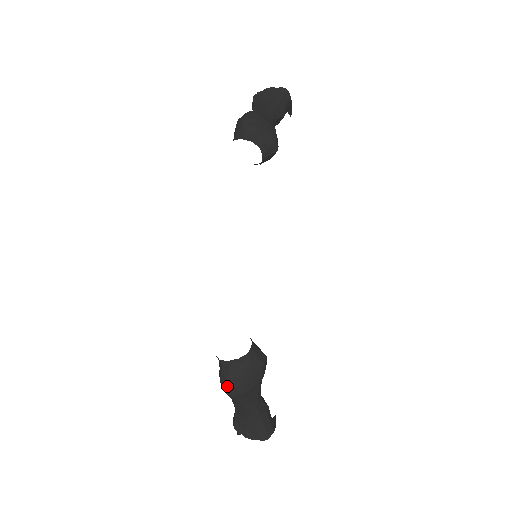
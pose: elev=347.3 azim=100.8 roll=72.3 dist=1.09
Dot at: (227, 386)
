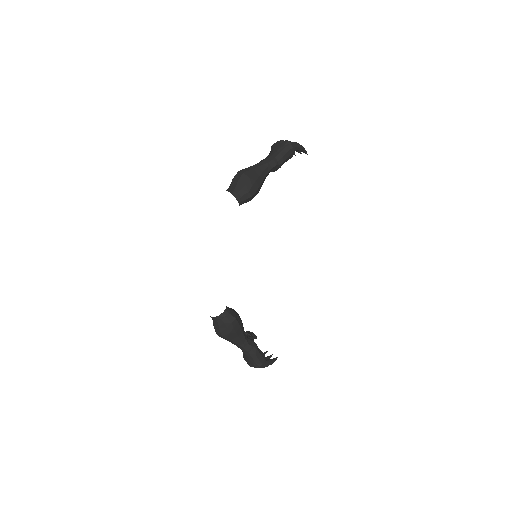
Dot at: (215, 331)
